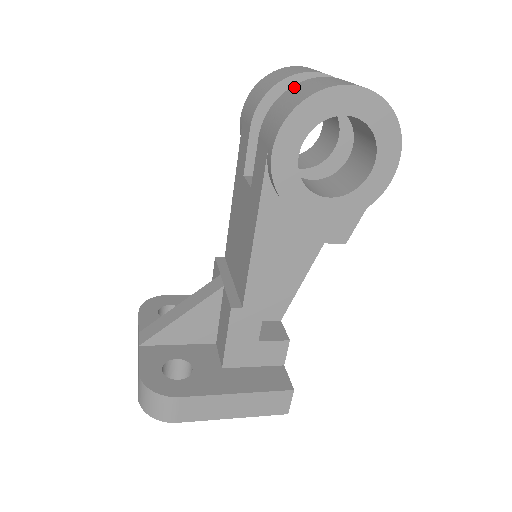
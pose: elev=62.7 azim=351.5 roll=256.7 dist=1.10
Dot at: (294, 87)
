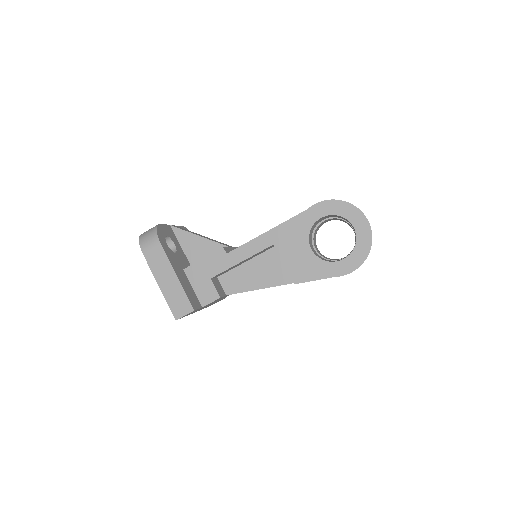
Dot at: occluded
